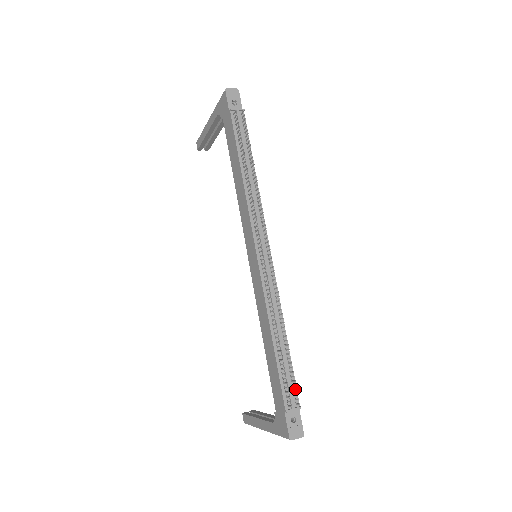
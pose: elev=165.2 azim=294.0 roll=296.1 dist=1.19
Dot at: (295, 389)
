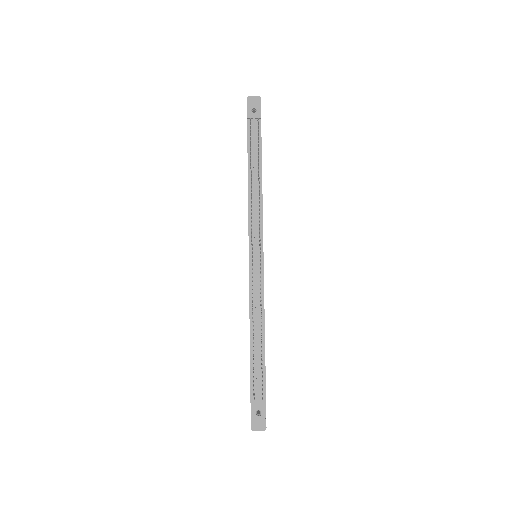
Dot at: (262, 385)
